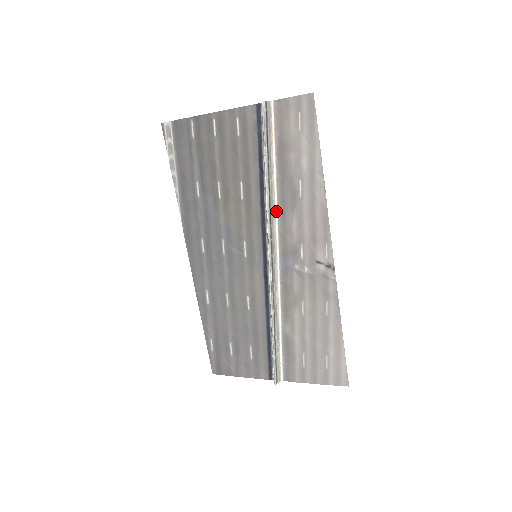
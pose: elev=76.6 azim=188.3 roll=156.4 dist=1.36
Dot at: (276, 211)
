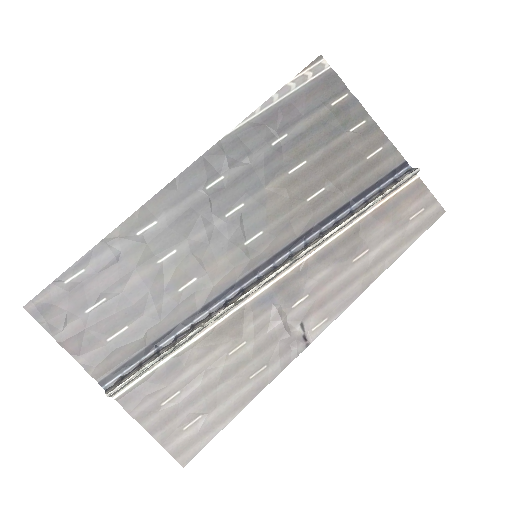
Dot at: (322, 246)
